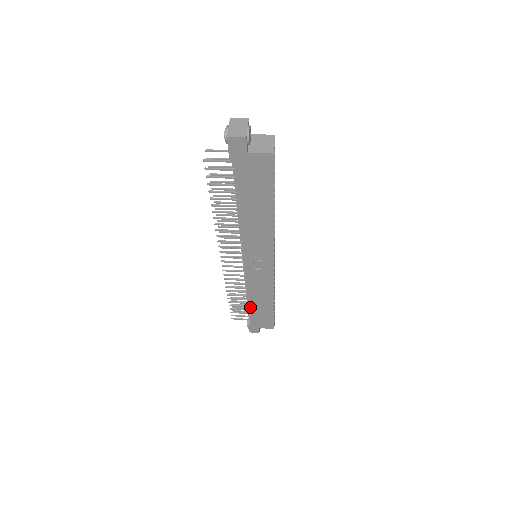
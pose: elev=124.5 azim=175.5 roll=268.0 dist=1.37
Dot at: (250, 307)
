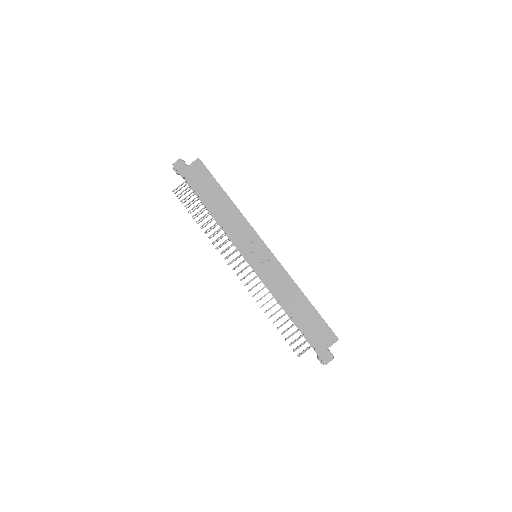
Dot at: (294, 318)
